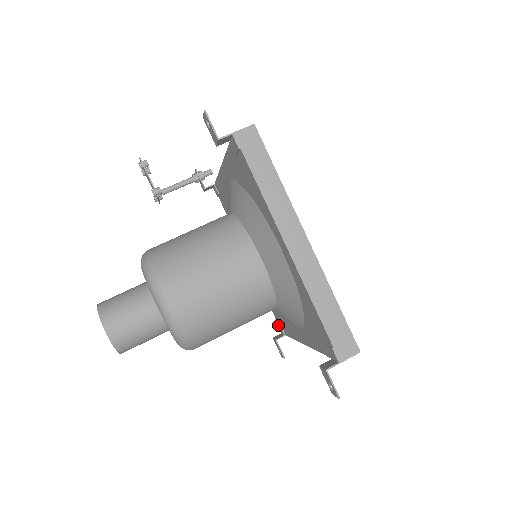
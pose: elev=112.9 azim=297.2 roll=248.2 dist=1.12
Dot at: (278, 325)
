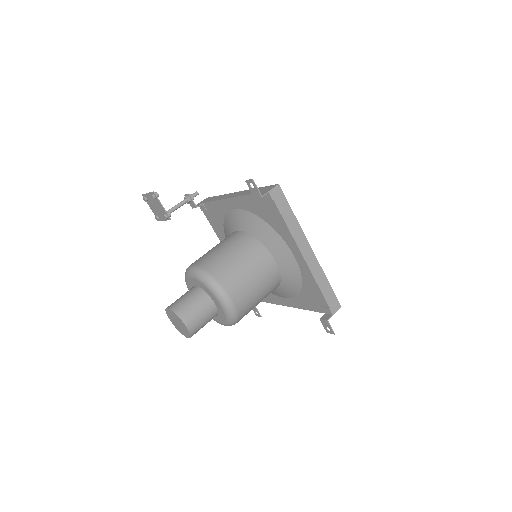
Dot at: occluded
